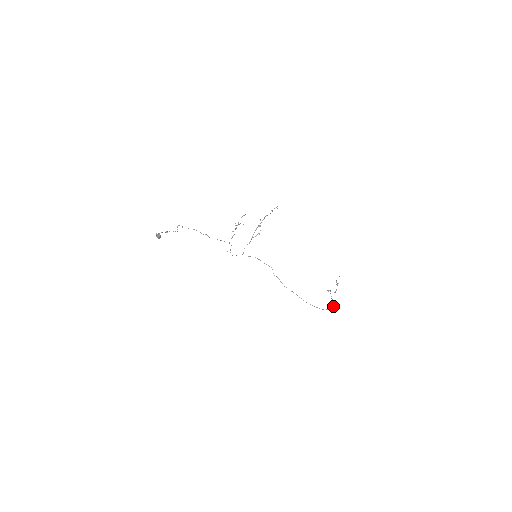
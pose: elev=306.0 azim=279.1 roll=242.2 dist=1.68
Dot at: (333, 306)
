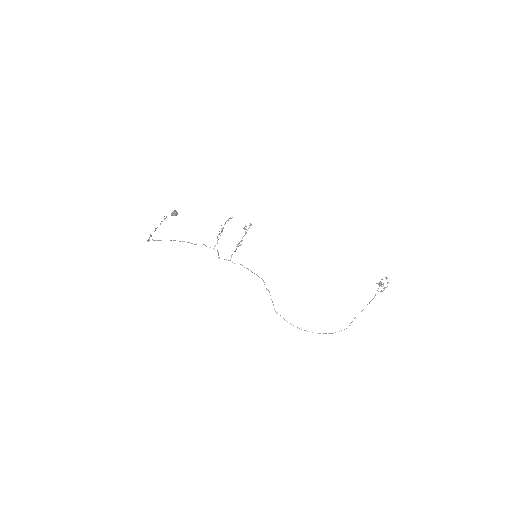
Dot at: occluded
